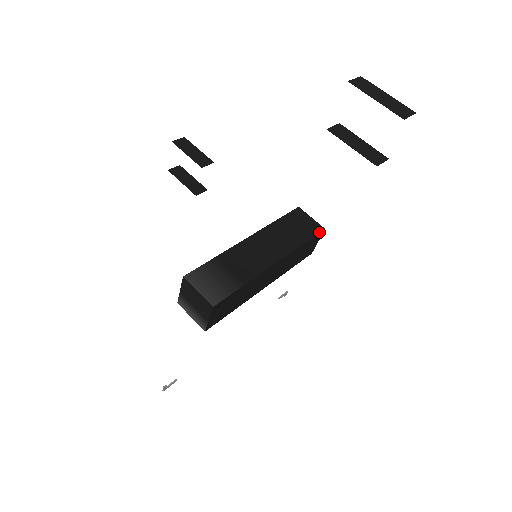
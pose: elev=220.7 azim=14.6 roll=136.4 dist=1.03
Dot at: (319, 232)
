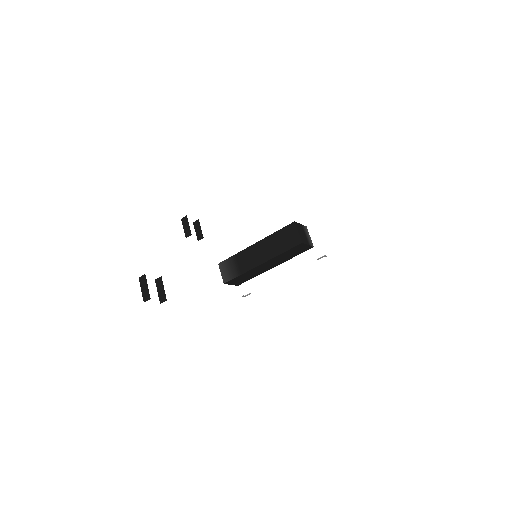
Dot at: (297, 245)
